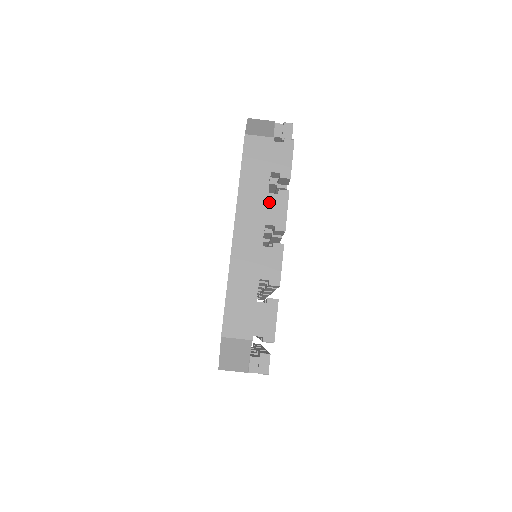
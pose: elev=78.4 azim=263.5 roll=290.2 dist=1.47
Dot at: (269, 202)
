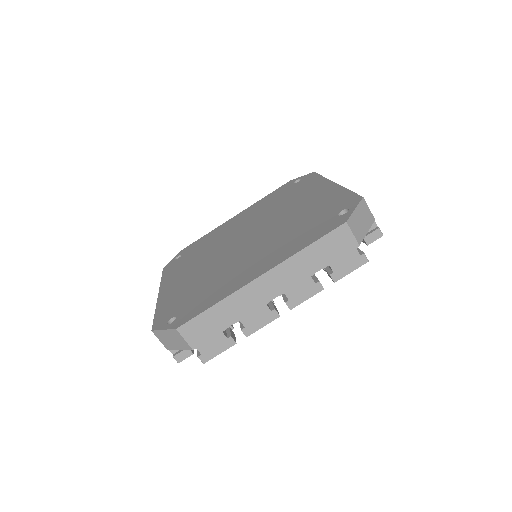
Dot at: (304, 282)
